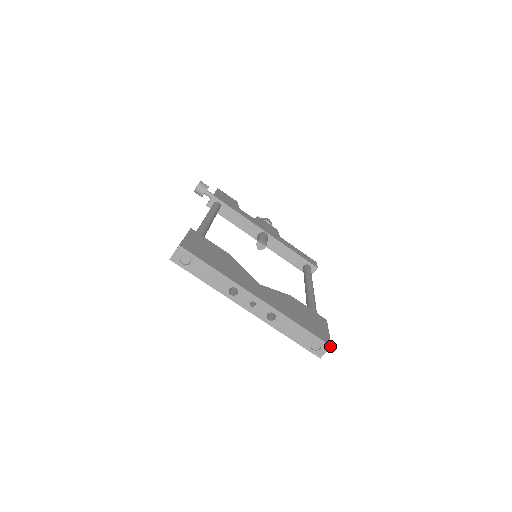
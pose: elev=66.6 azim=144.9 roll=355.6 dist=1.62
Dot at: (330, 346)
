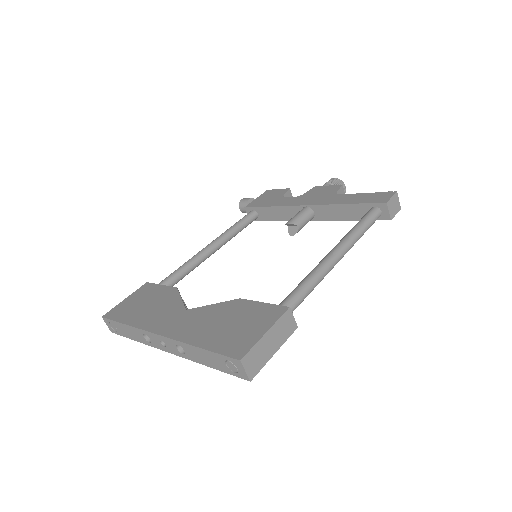
Dot at: (239, 361)
